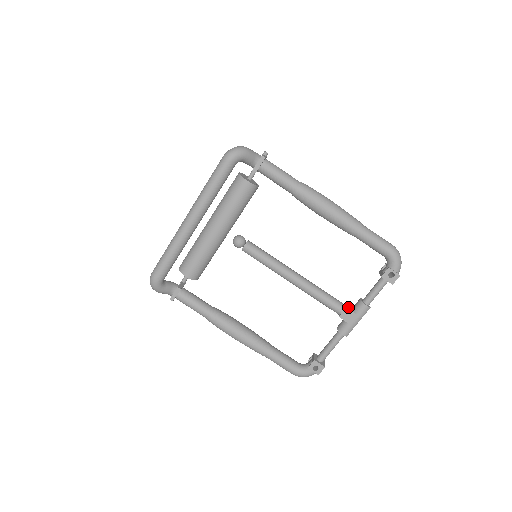
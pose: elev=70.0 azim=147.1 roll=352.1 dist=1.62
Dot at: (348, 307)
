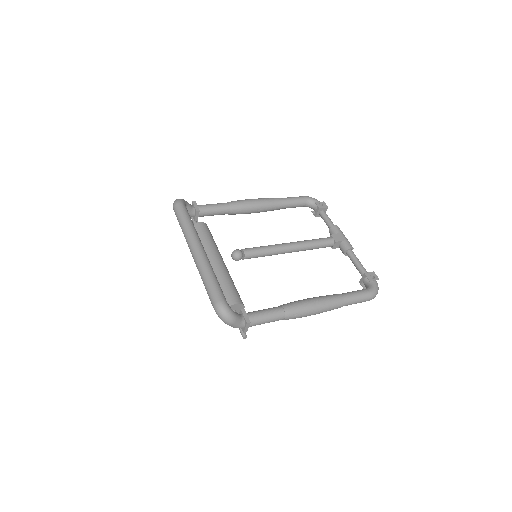
Dot at: occluded
